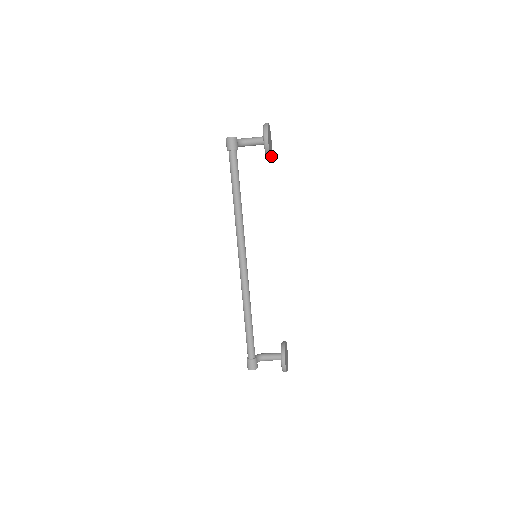
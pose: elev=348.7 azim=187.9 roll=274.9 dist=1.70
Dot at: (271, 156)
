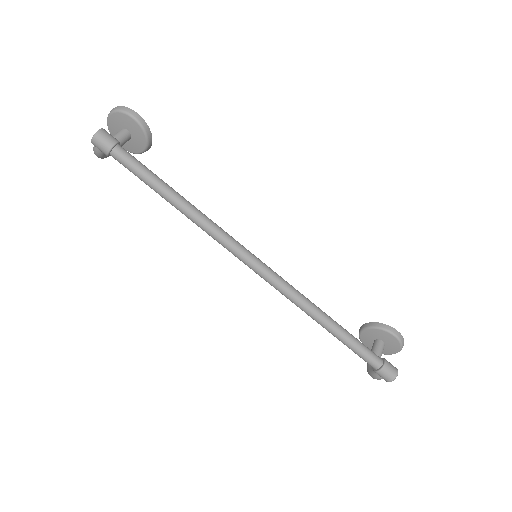
Dot at: (148, 149)
